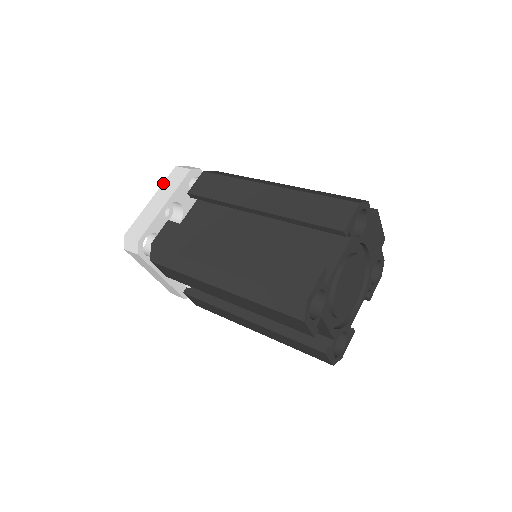
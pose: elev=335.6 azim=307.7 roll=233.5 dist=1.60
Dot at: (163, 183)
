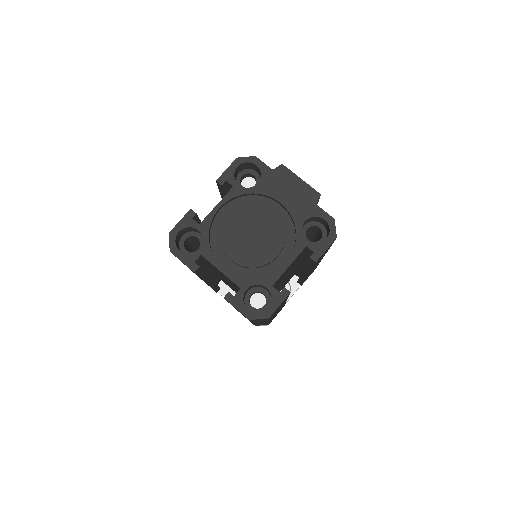
Dot at: occluded
